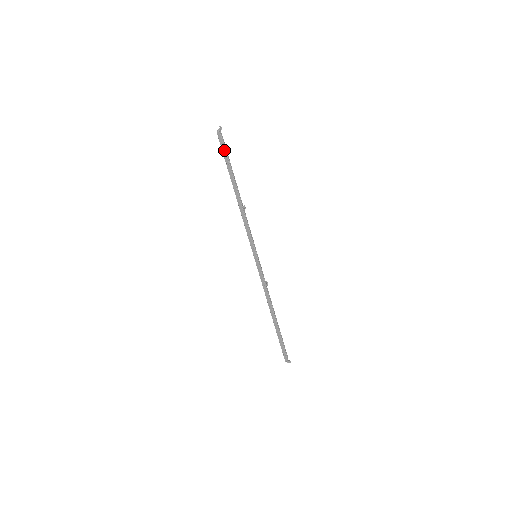
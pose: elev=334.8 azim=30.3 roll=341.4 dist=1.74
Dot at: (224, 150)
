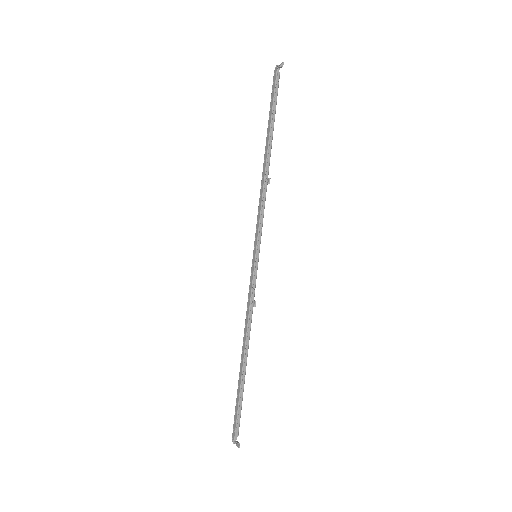
Dot at: (273, 93)
